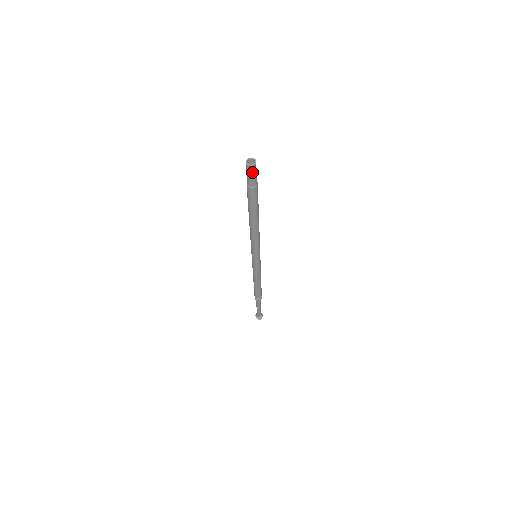
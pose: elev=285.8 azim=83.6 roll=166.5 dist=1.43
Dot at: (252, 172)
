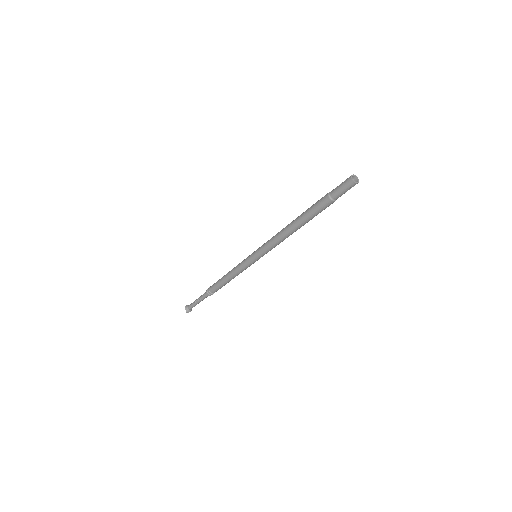
Dot at: (348, 188)
